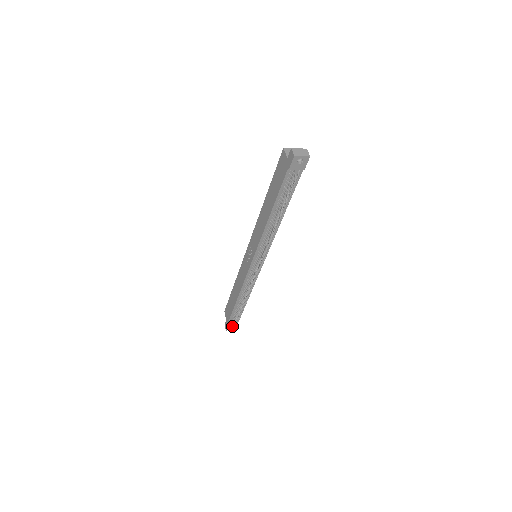
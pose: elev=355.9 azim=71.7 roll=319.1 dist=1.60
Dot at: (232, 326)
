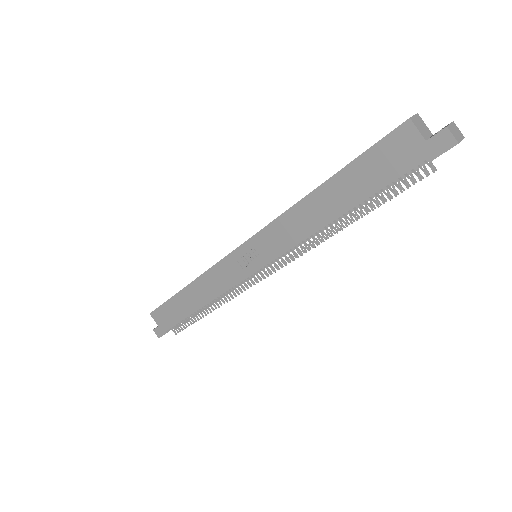
Dot at: occluded
